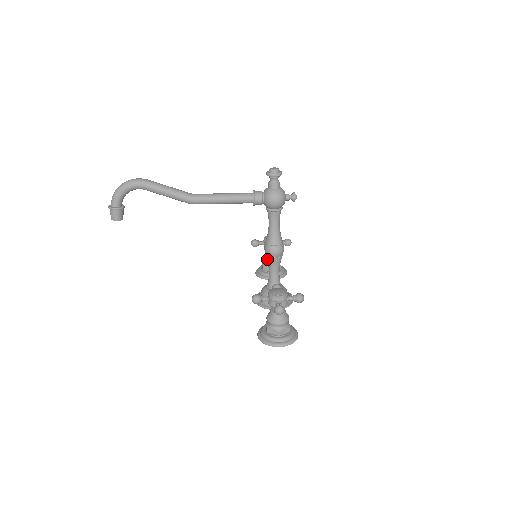
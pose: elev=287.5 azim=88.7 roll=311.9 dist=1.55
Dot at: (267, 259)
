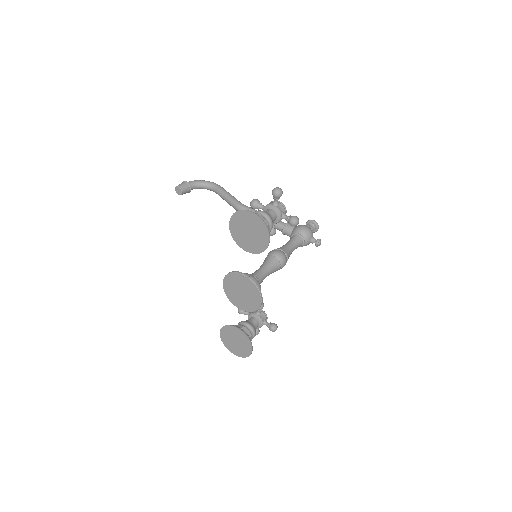
Dot at: (265, 259)
